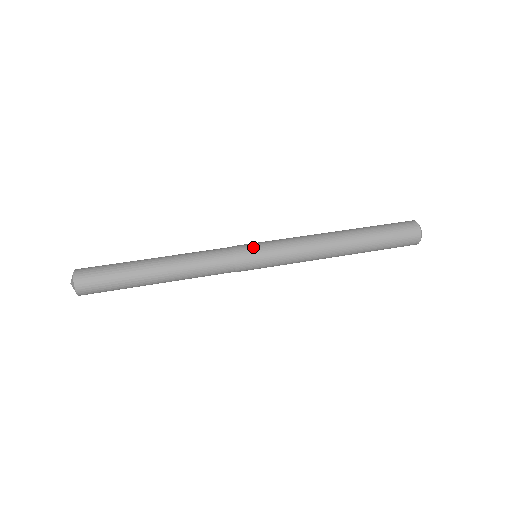
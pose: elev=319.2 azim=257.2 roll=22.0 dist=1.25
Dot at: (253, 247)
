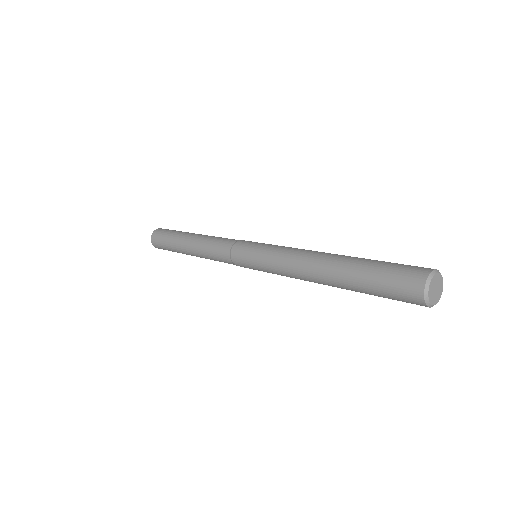
Dot at: occluded
